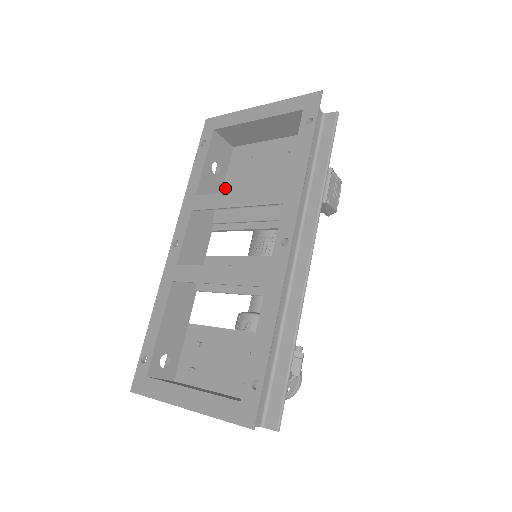
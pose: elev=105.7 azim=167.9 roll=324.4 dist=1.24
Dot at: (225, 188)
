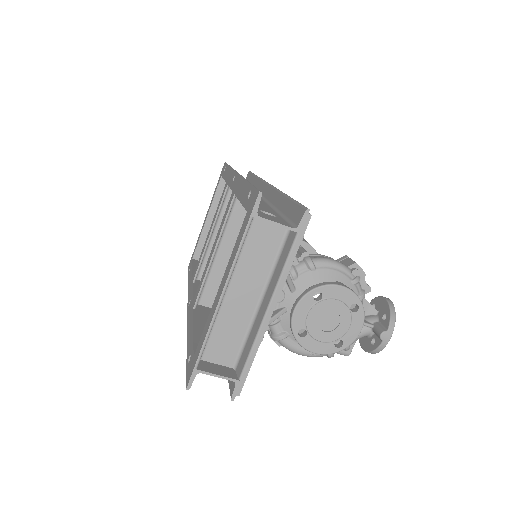
Dot at: occluded
